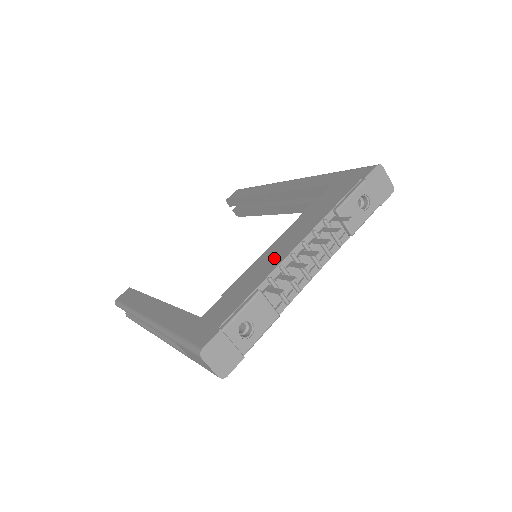
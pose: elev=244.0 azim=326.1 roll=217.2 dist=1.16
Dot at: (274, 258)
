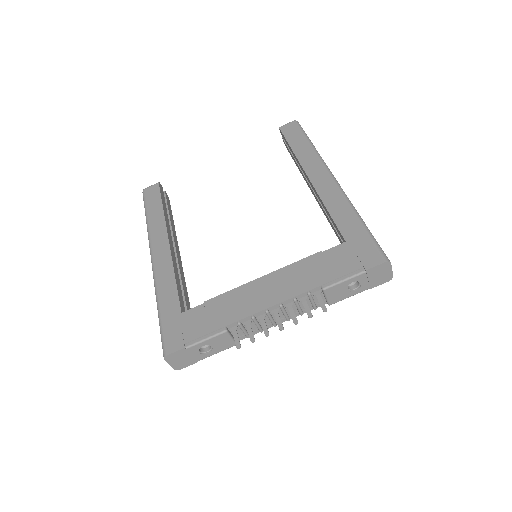
Dot at: (254, 301)
